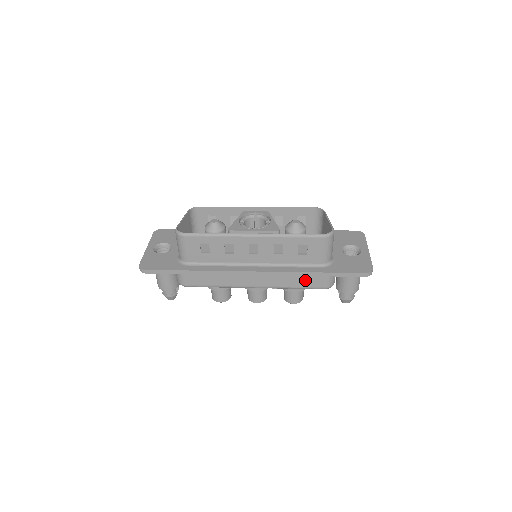
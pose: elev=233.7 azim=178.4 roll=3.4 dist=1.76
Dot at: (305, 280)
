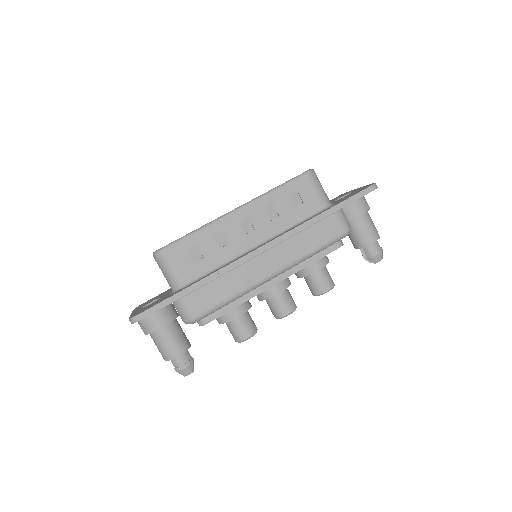
Dot at: (319, 233)
